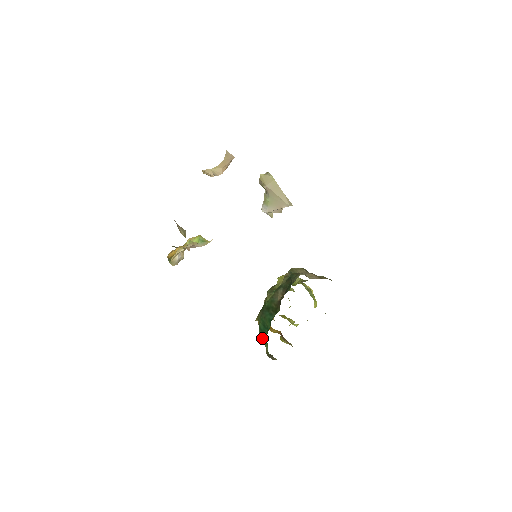
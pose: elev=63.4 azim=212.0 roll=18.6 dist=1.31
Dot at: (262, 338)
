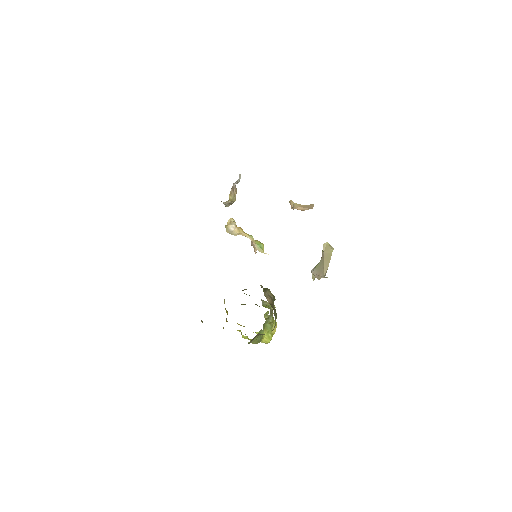
Dot at: occluded
